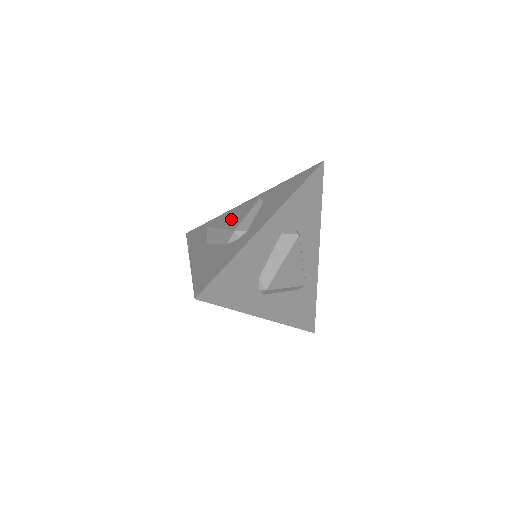
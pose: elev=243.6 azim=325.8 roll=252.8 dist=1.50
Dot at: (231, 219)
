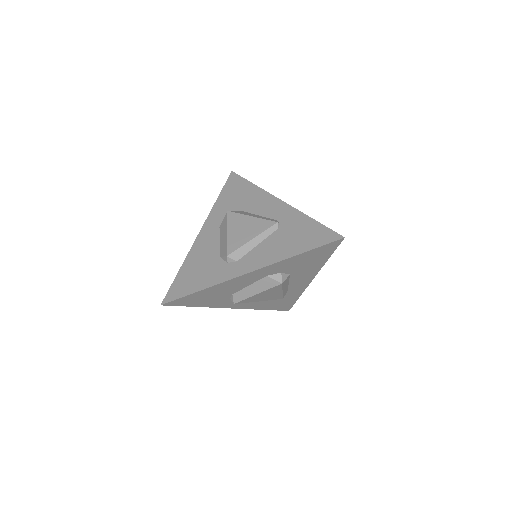
Dot at: (241, 228)
